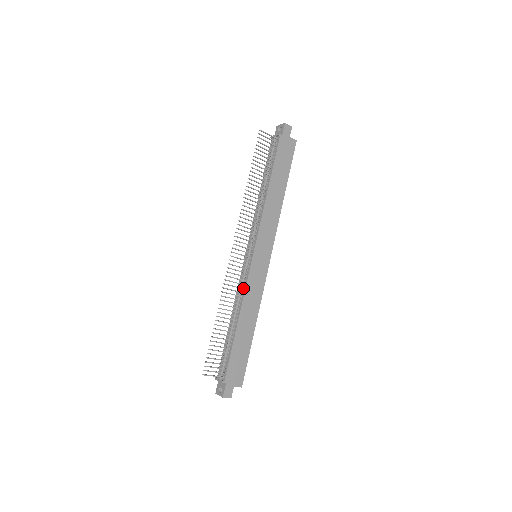
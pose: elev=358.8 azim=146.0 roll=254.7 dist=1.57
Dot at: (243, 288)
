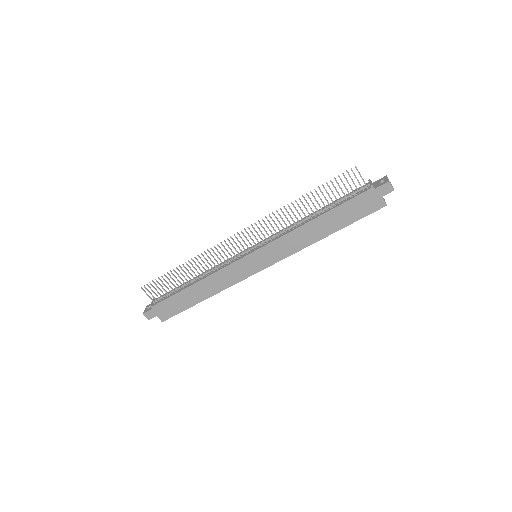
Dot at: (221, 267)
